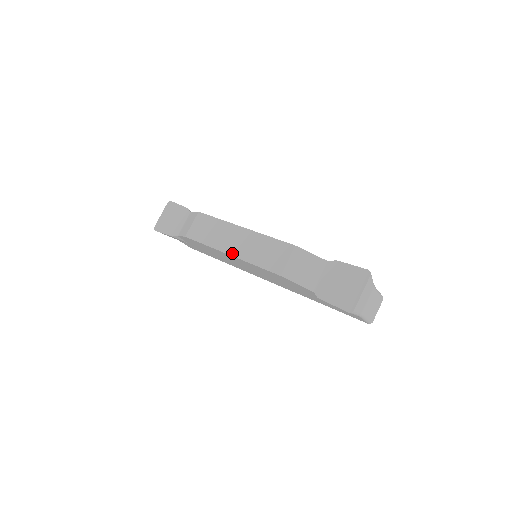
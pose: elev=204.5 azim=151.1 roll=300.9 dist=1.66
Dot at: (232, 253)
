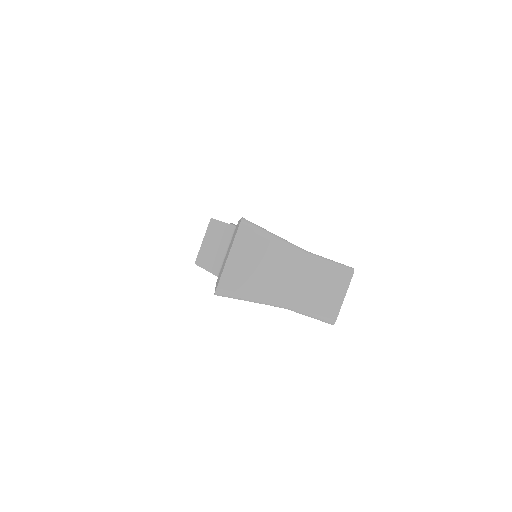
Dot at: occluded
